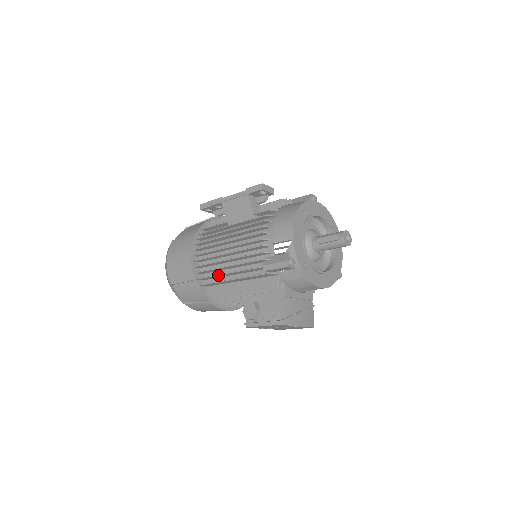
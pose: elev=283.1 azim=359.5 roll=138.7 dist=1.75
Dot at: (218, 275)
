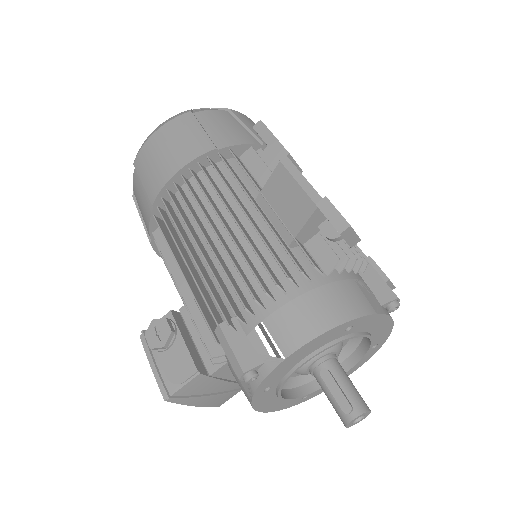
Dot at: (175, 242)
